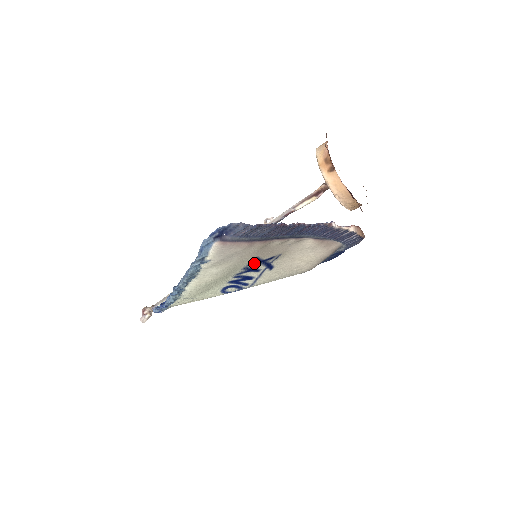
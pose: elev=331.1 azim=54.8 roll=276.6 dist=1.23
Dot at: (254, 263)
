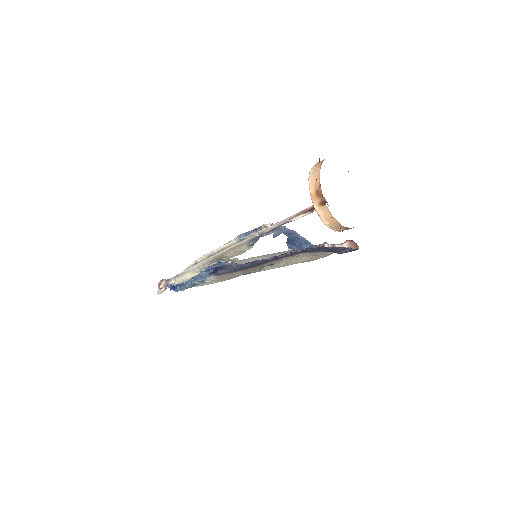
Dot at: occluded
